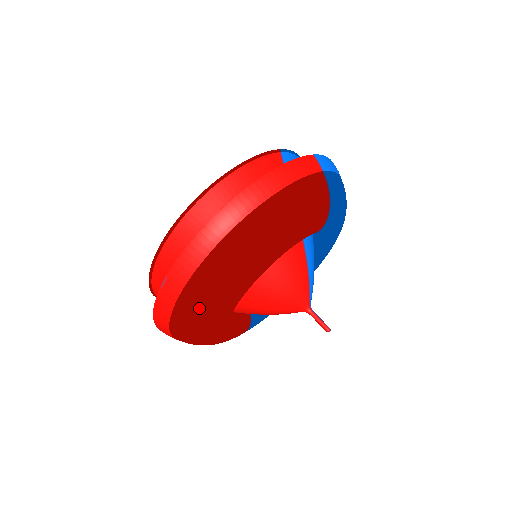
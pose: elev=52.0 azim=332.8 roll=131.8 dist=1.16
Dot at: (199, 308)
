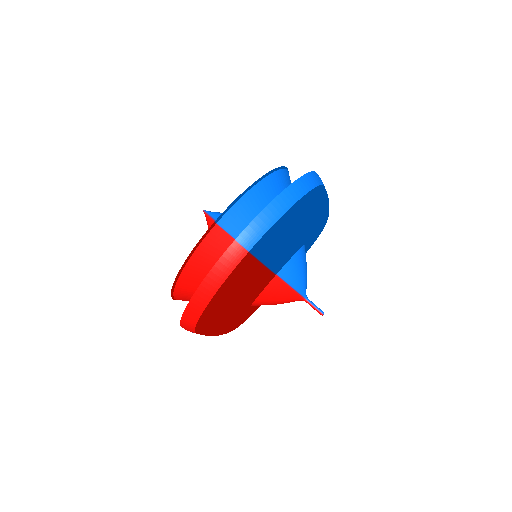
Dot at: occluded
